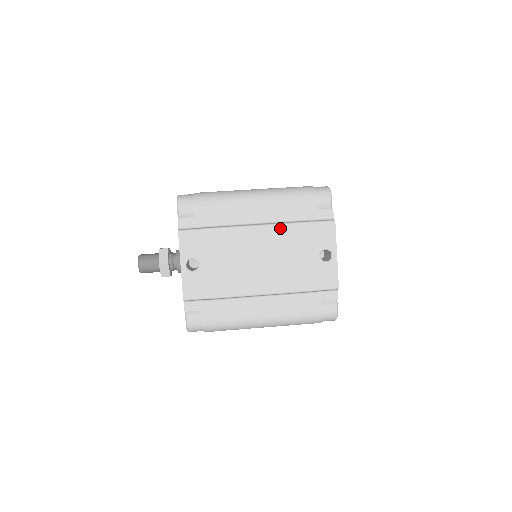
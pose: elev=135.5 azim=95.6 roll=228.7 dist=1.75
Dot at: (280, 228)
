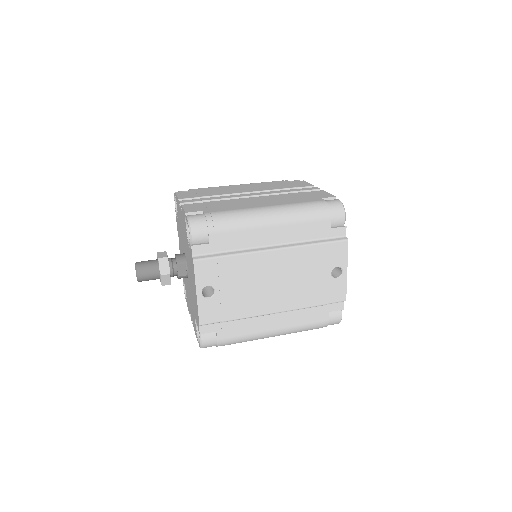
Dot at: (296, 250)
